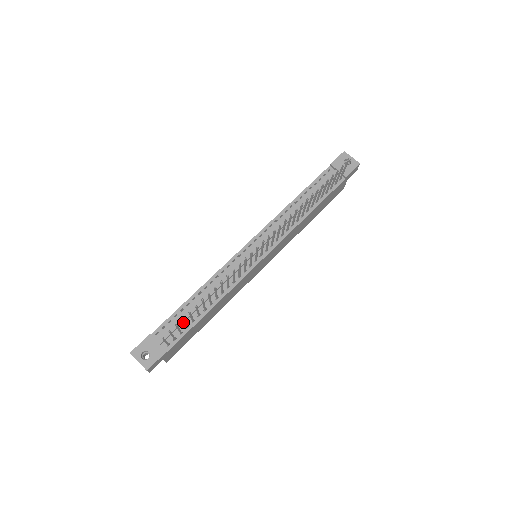
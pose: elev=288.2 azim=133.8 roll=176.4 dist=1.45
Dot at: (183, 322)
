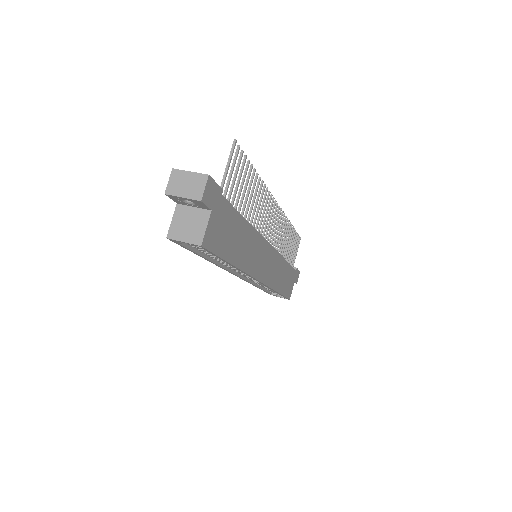
Dot at: occluded
